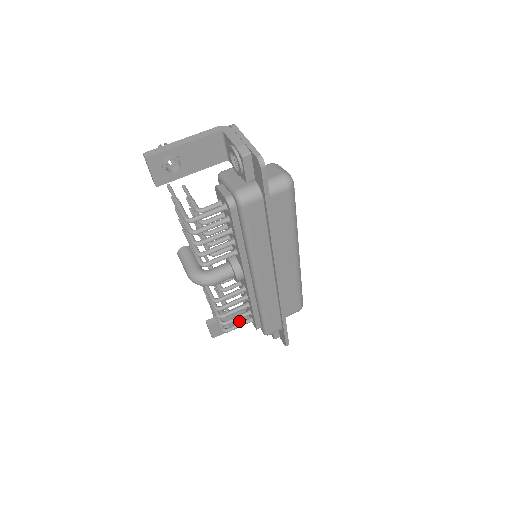
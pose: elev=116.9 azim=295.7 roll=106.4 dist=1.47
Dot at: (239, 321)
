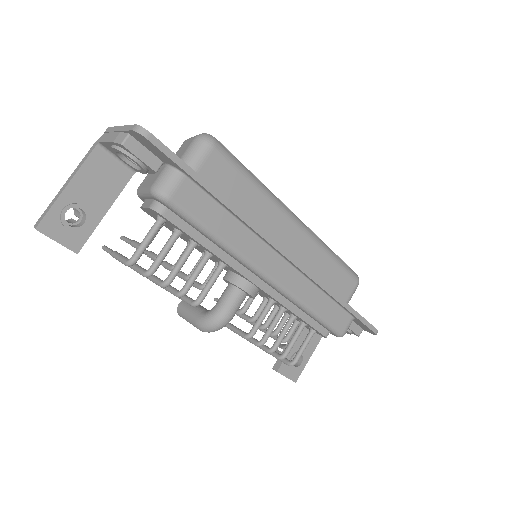
Dot at: (309, 344)
